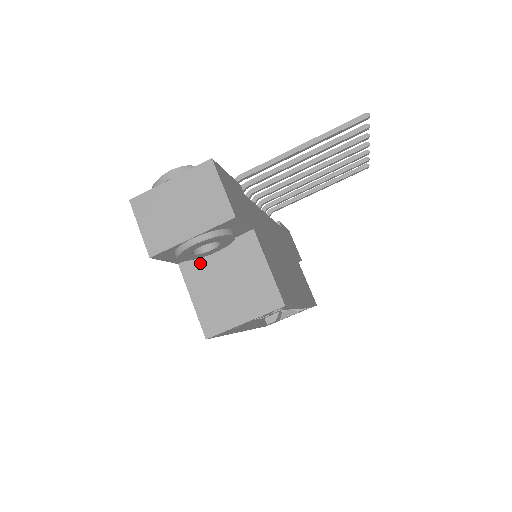
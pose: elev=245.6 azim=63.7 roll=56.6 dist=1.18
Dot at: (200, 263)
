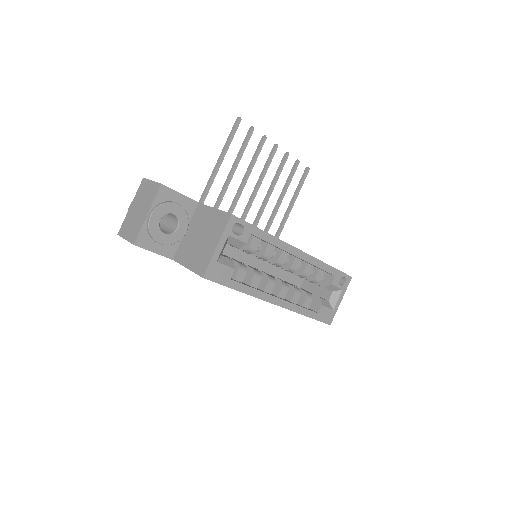
Dot at: (182, 247)
